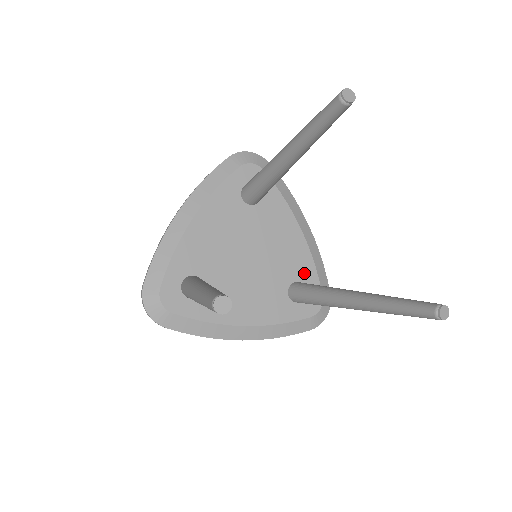
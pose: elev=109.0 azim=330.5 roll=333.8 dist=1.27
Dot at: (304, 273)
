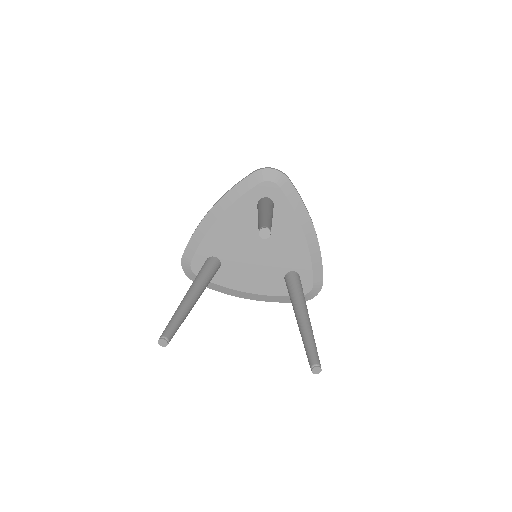
Dot at: (301, 266)
